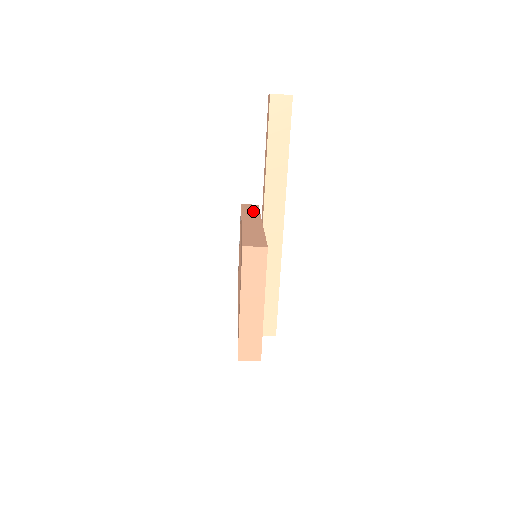
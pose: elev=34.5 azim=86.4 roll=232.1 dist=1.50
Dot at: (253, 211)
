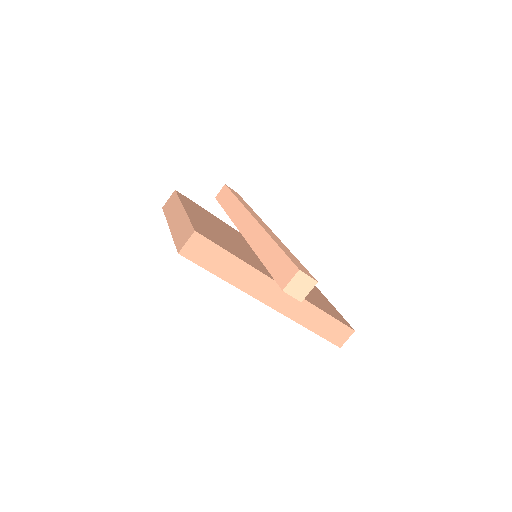
Dot at: occluded
